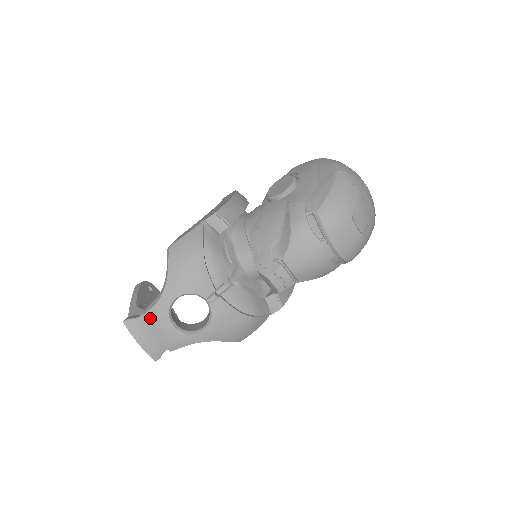
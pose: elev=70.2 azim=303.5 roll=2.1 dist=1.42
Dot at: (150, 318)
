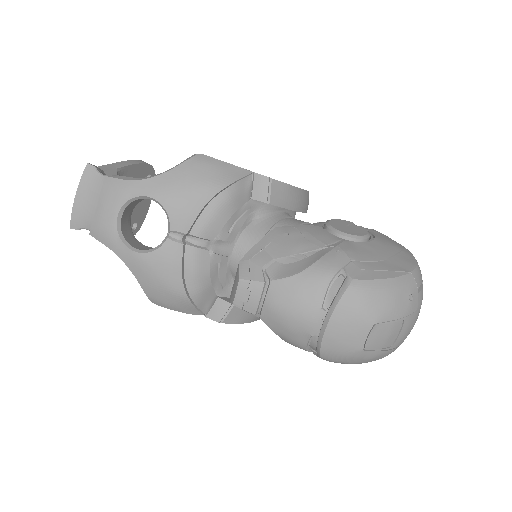
Dot at: (109, 186)
